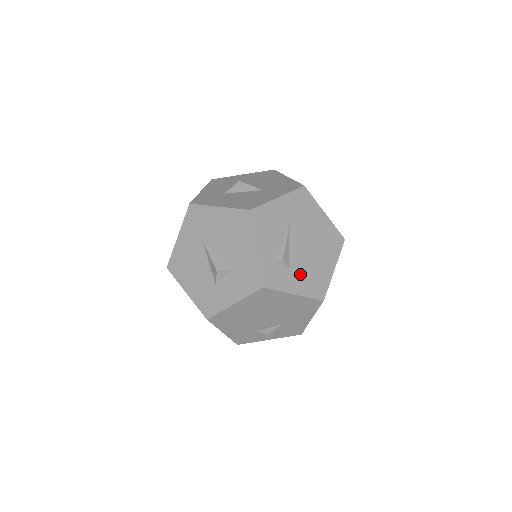
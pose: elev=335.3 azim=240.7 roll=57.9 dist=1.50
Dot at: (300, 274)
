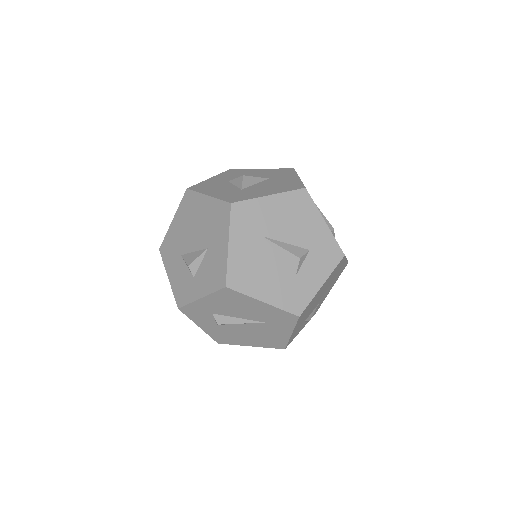
Dot at: occluded
